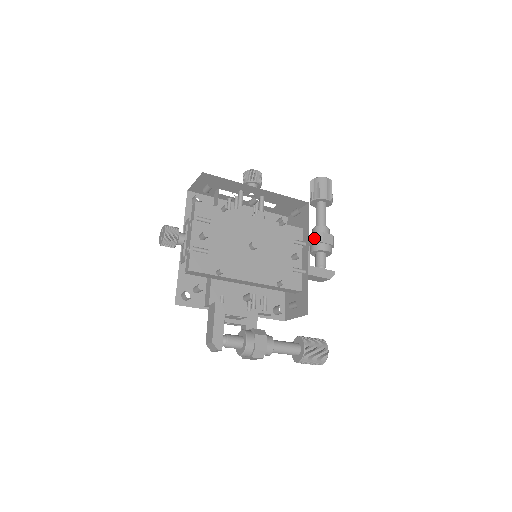
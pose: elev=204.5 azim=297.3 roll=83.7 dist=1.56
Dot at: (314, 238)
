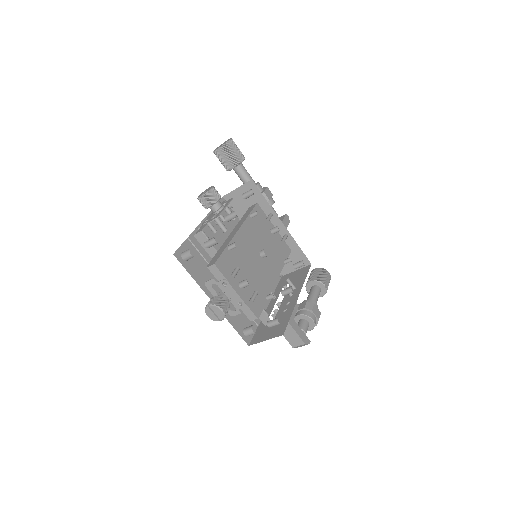
Dot at: occluded
